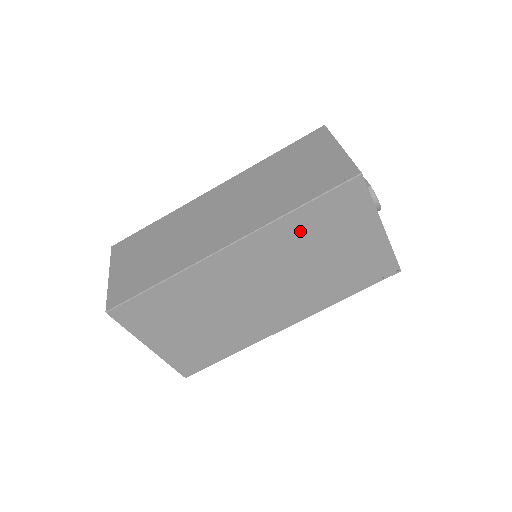
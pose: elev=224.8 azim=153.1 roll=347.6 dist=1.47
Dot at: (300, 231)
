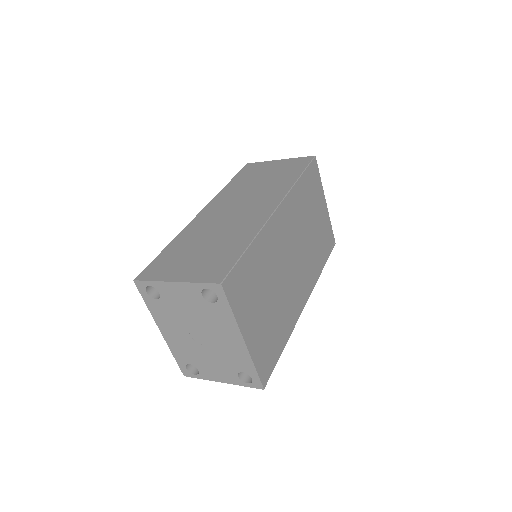
Dot at: (302, 198)
